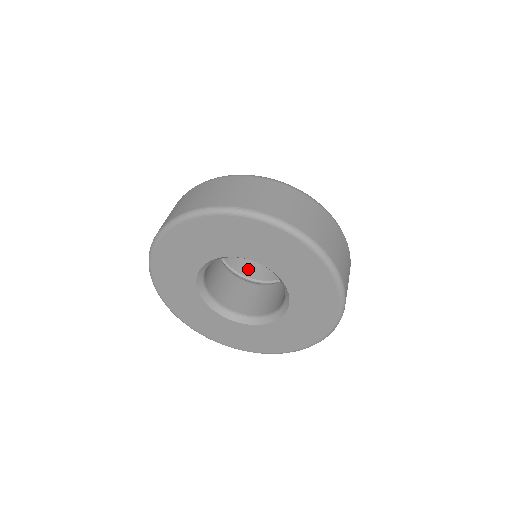
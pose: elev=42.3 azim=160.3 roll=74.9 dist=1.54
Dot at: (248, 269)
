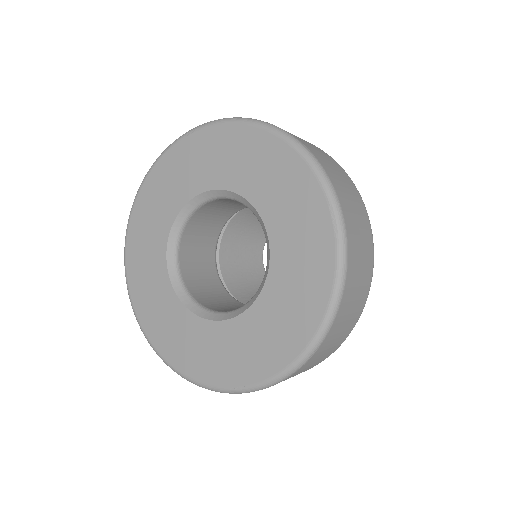
Dot at: (234, 283)
